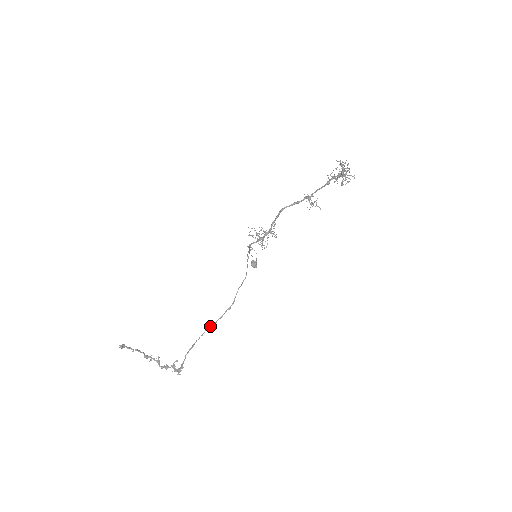
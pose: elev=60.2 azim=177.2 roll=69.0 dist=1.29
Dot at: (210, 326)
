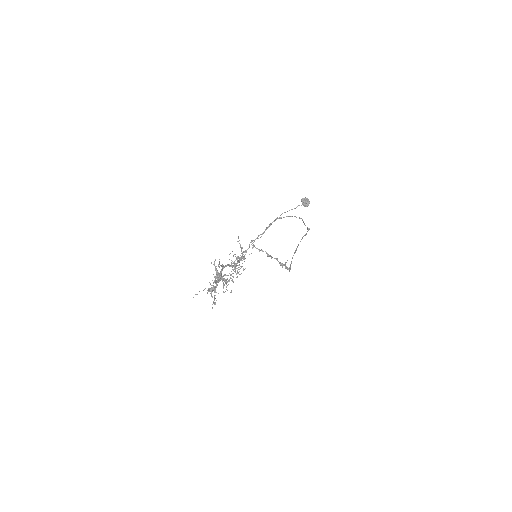
Dot at: (303, 236)
